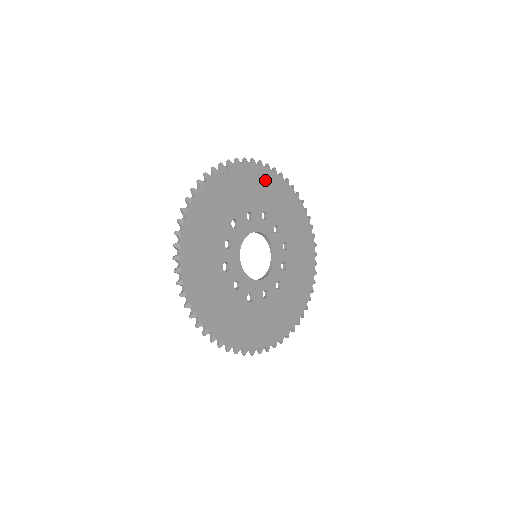
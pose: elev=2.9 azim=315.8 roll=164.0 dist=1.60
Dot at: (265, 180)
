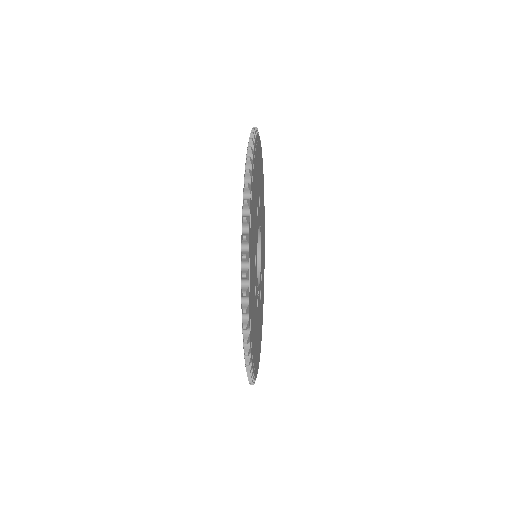
Dot at: (263, 200)
